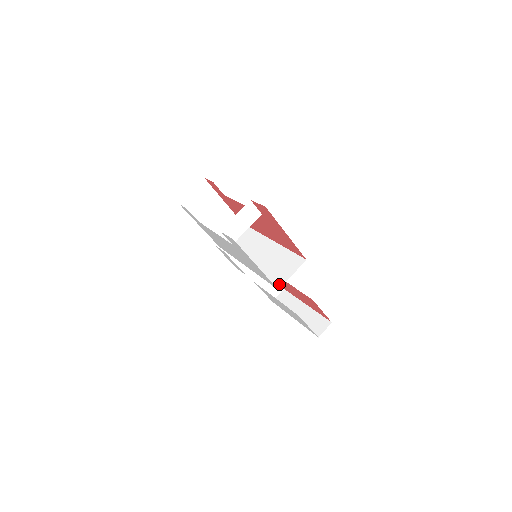
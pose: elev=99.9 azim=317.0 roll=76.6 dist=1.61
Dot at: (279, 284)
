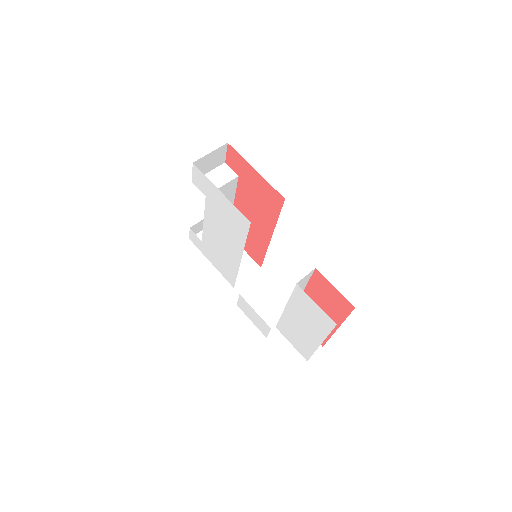
Dot at: occluded
